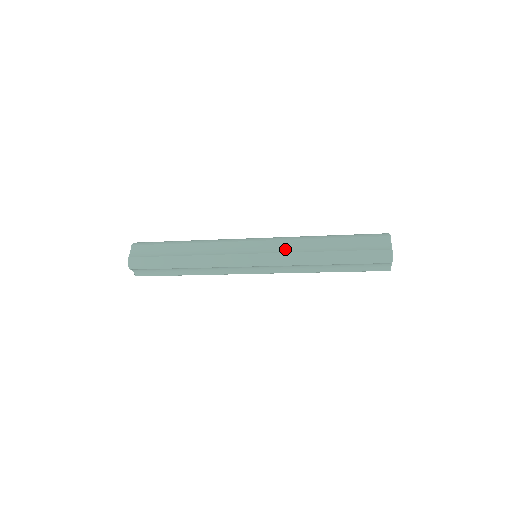
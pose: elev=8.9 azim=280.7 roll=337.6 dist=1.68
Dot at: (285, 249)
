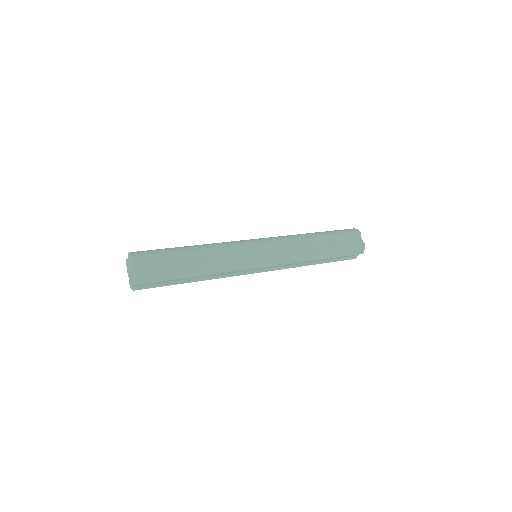
Dot at: (288, 249)
